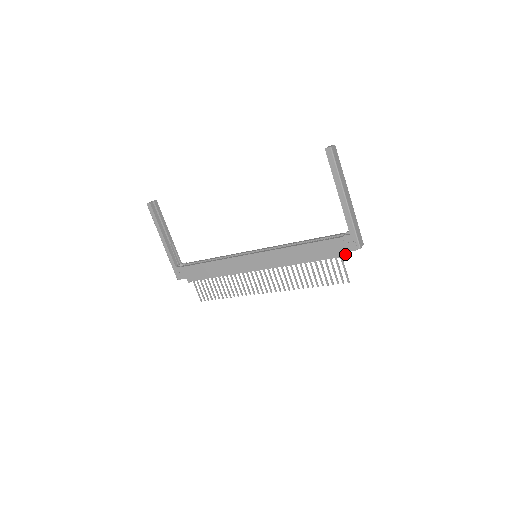
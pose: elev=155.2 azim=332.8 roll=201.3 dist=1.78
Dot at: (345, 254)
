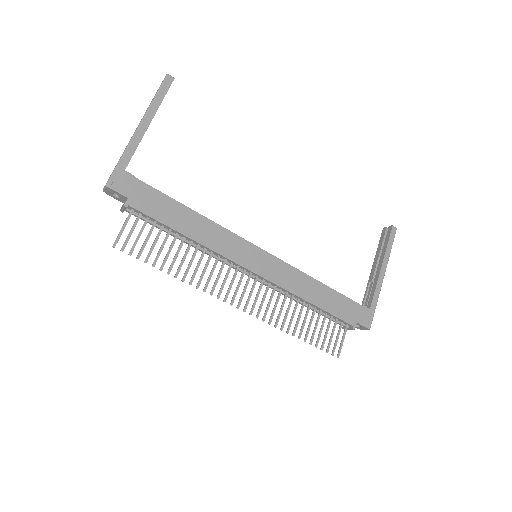
Dot at: occluded
